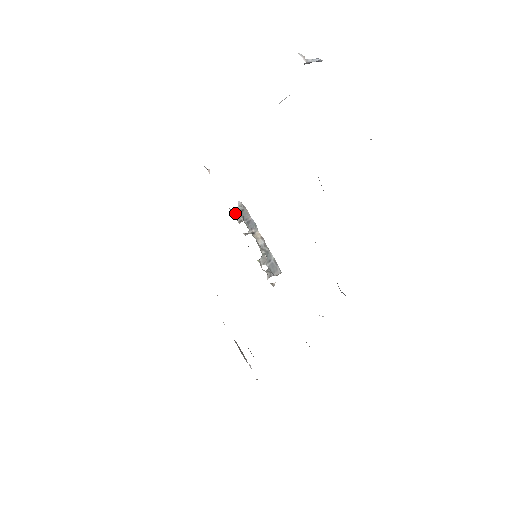
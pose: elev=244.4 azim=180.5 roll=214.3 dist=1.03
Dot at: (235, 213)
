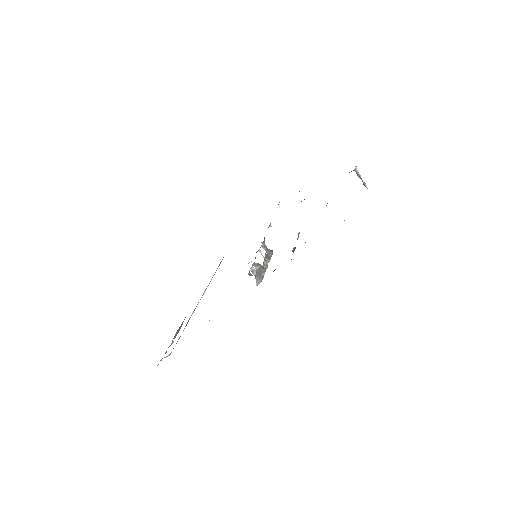
Dot at: occluded
